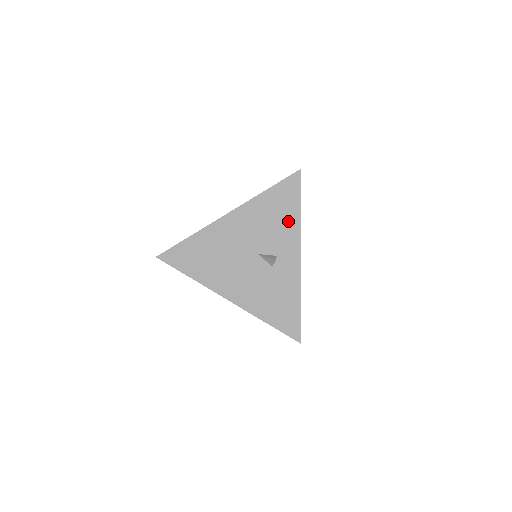
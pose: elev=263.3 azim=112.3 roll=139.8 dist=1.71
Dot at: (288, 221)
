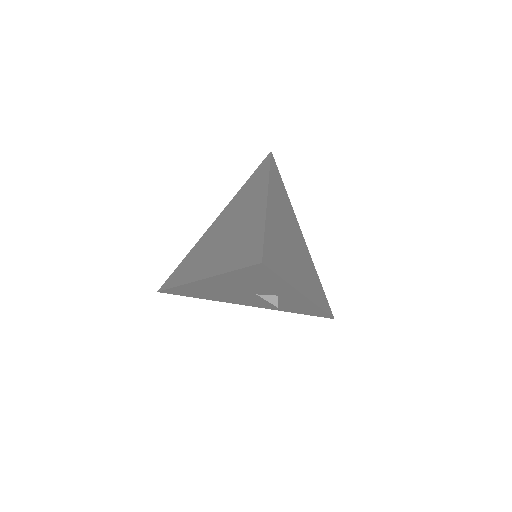
Dot at: (274, 284)
